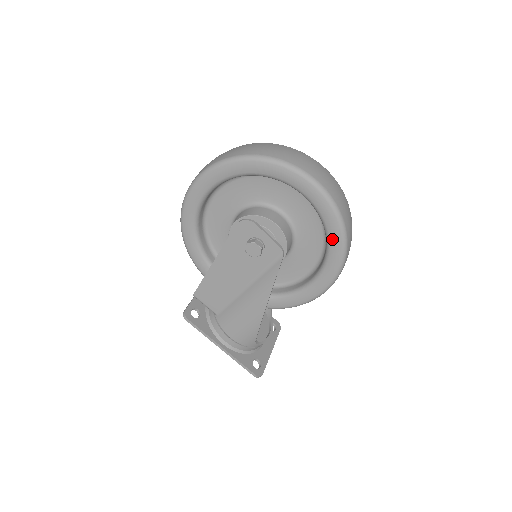
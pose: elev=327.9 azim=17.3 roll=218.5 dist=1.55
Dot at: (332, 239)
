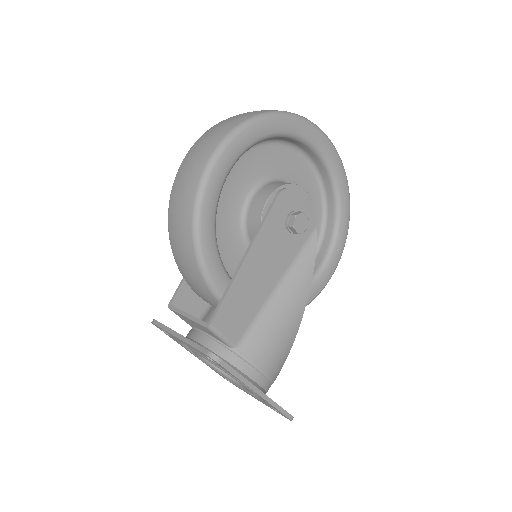
Dot at: (343, 208)
